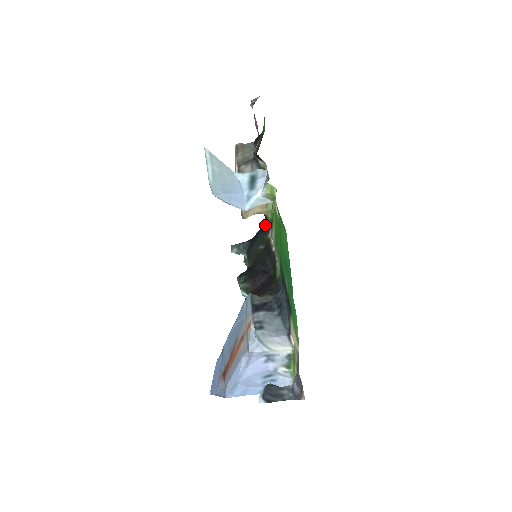
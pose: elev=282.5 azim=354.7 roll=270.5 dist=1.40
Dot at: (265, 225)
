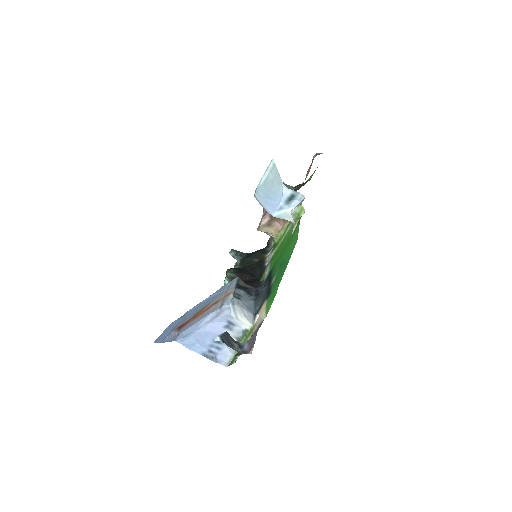
Dot at: (266, 248)
